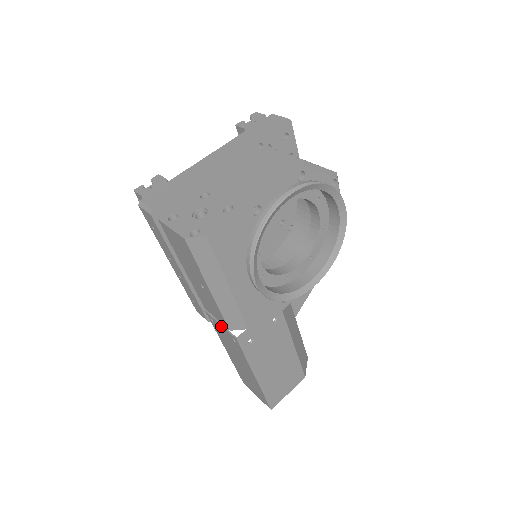
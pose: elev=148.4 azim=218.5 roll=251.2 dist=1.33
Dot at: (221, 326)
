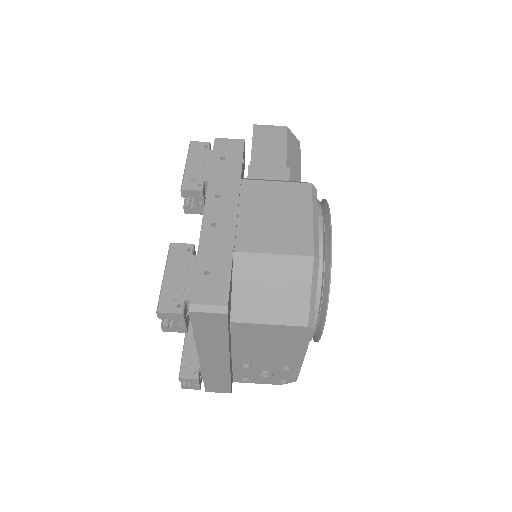
Dot at: occluded
